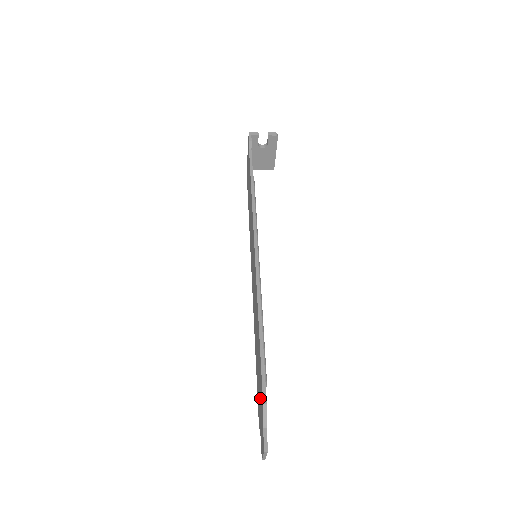
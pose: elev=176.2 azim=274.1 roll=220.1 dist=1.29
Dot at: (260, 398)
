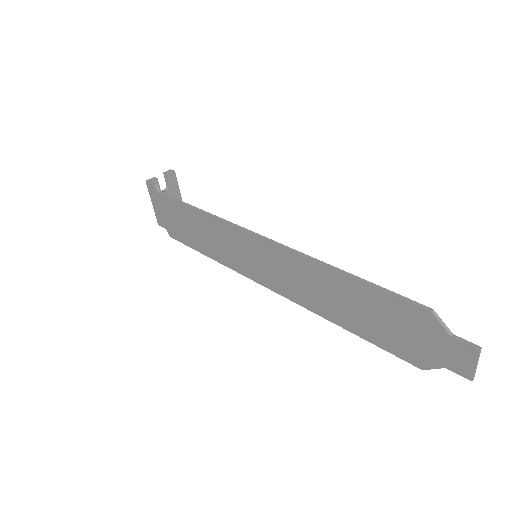
Dot at: (410, 329)
